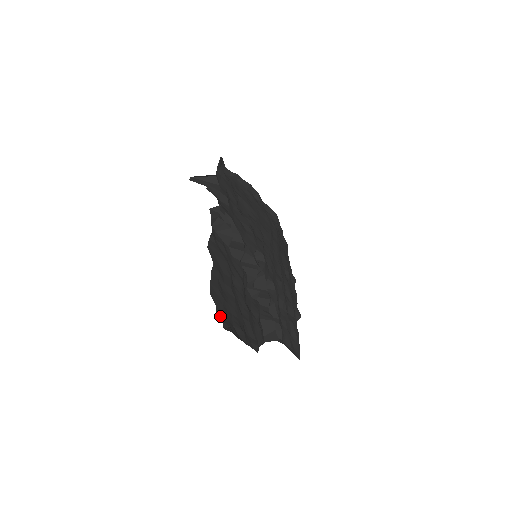
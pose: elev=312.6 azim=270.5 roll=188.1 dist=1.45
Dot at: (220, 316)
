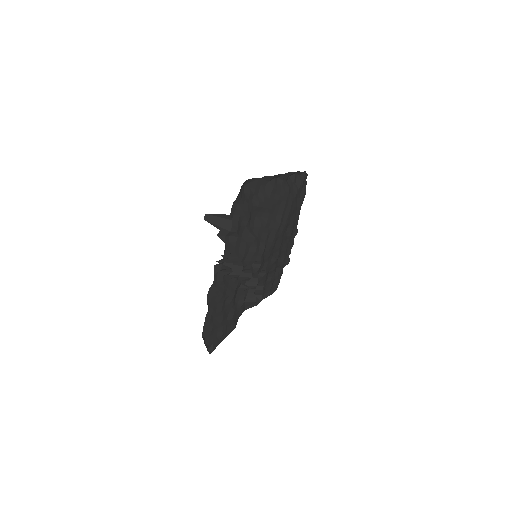
Dot at: (207, 344)
